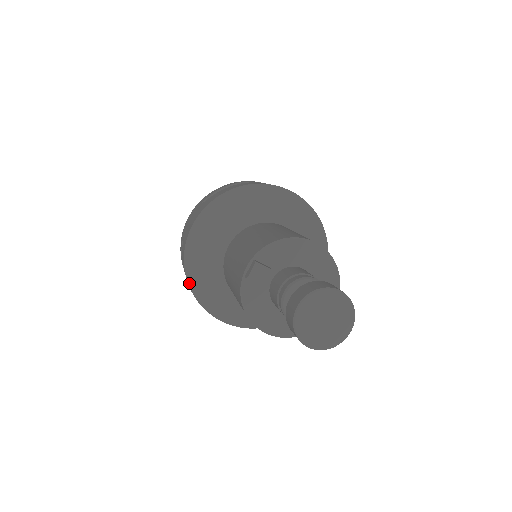
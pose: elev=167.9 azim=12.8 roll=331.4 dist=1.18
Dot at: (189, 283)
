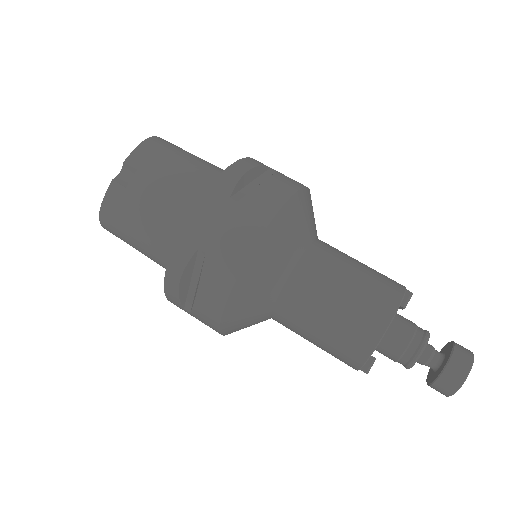
Dot at: occluded
